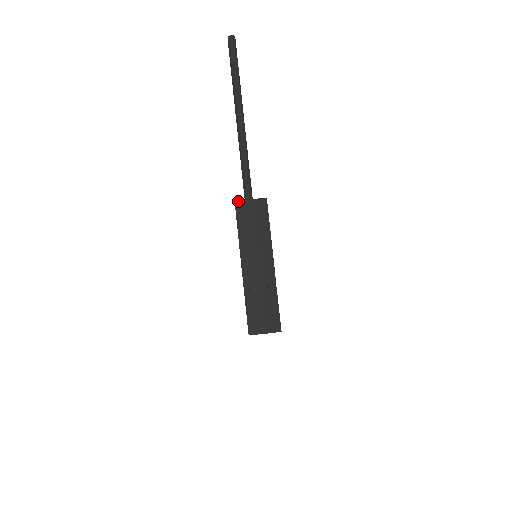
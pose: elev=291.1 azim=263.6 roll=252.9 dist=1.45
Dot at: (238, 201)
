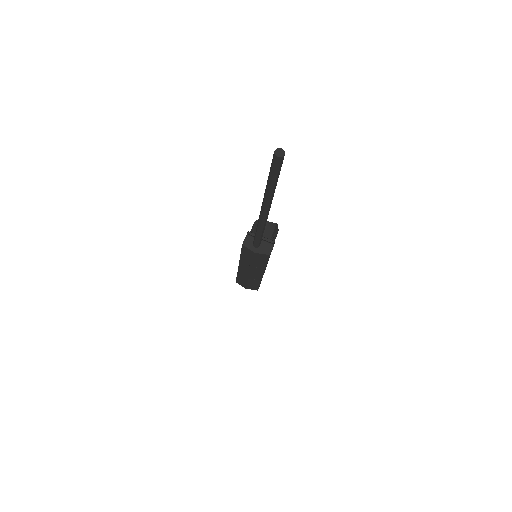
Dot at: (245, 247)
